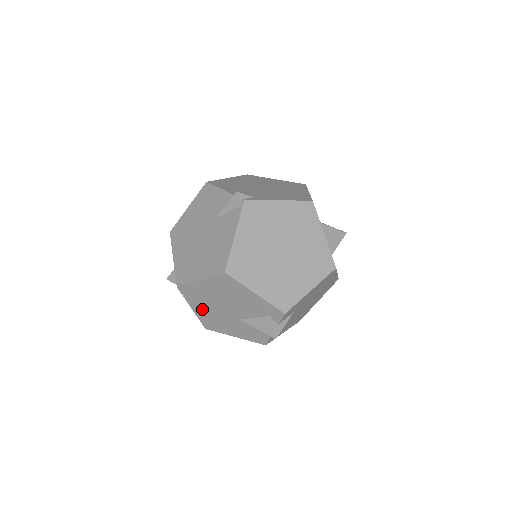
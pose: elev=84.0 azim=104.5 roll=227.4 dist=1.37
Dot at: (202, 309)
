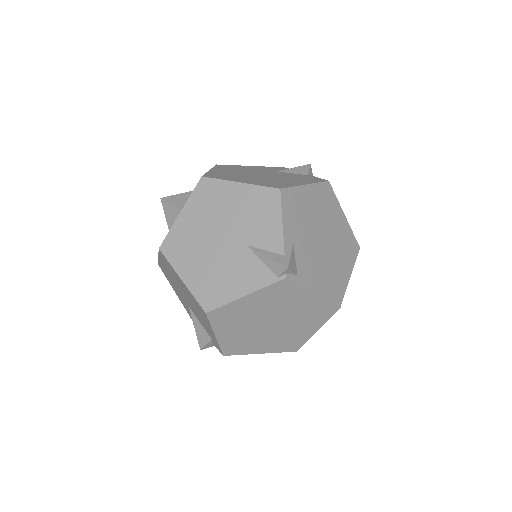
Dot at: (166, 269)
